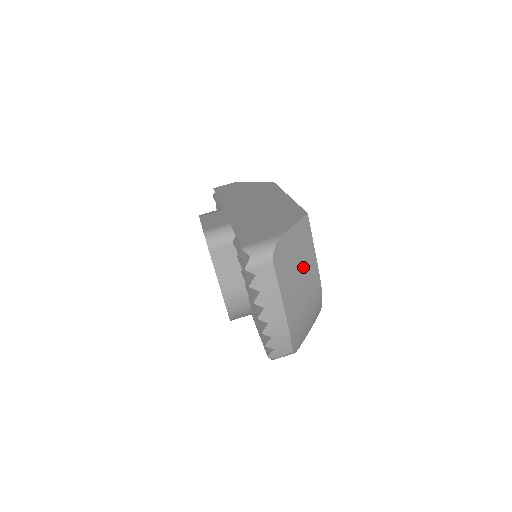
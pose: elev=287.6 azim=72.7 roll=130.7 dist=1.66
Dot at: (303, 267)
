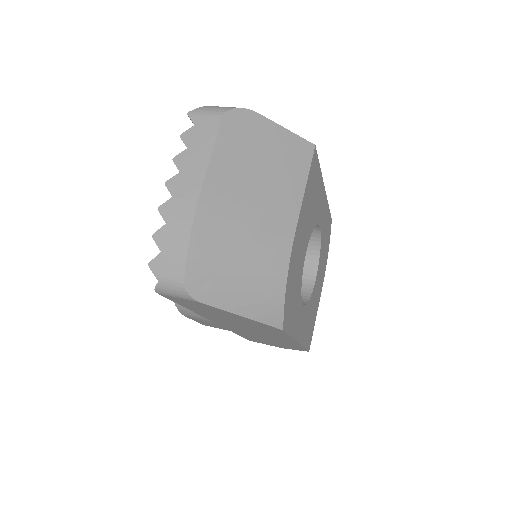
Dot at: (270, 187)
